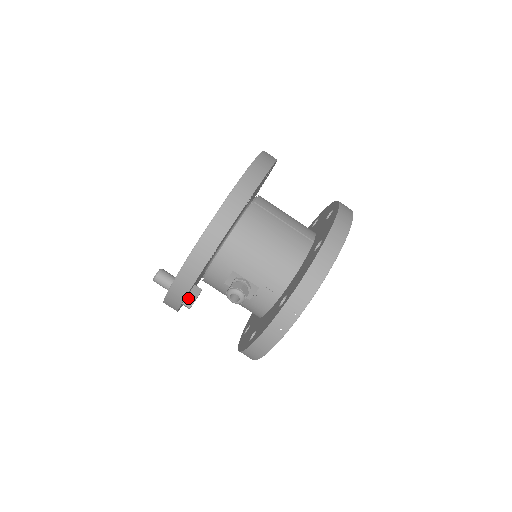
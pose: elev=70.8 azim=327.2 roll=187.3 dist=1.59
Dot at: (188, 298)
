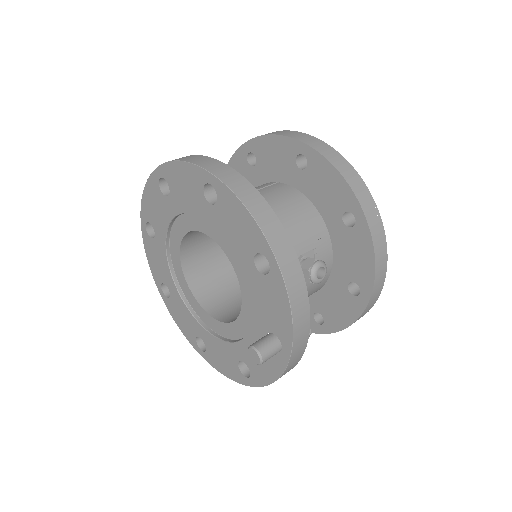
Dot at: occluded
